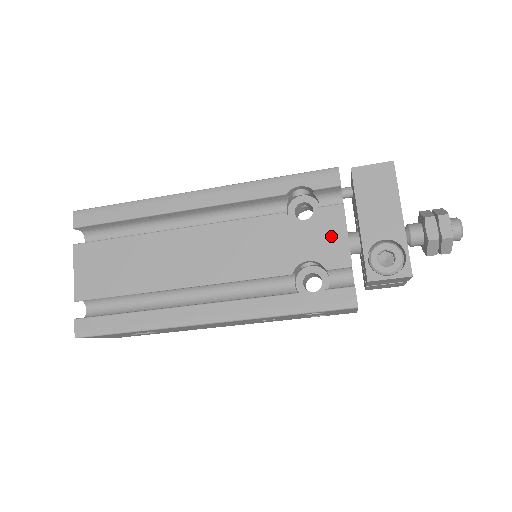
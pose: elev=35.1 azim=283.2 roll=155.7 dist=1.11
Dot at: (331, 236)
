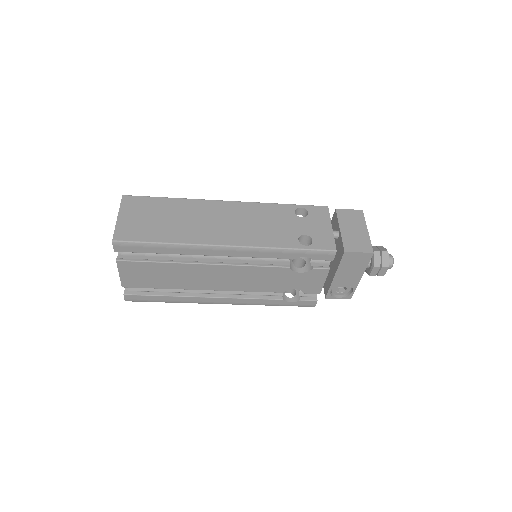
Dot at: (314, 282)
